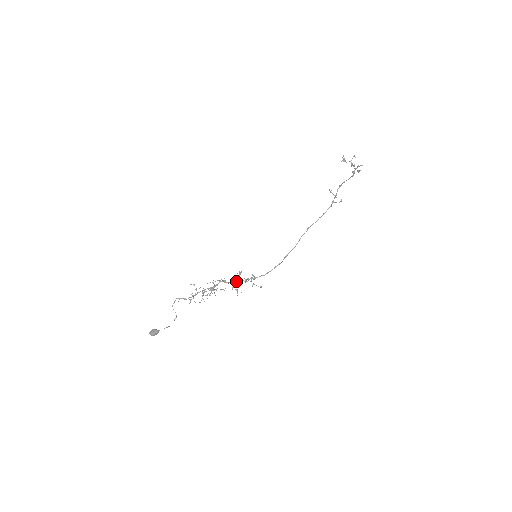
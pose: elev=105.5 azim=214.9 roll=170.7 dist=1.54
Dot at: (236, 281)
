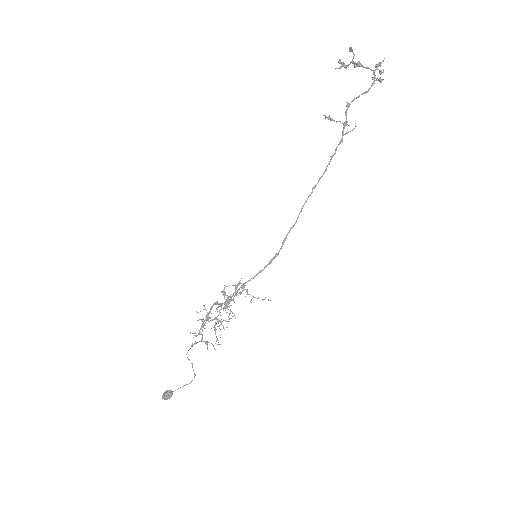
Dot at: (229, 299)
